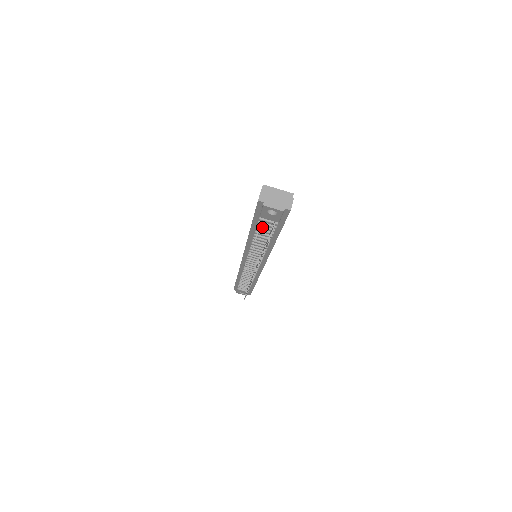
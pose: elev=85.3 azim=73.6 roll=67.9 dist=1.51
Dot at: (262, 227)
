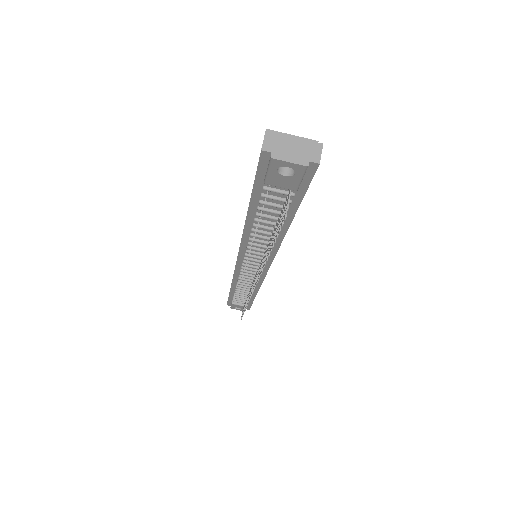
Dot at: (267, 204)
